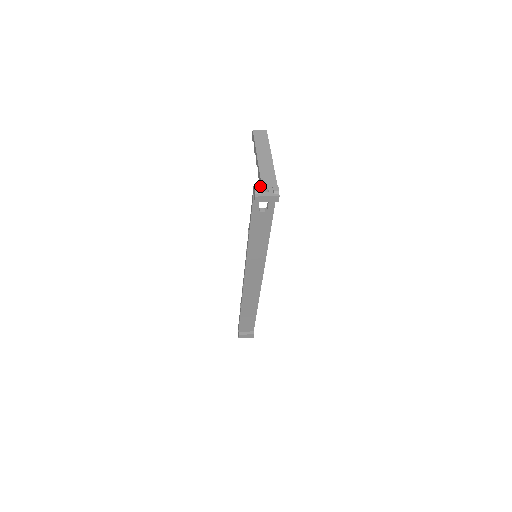
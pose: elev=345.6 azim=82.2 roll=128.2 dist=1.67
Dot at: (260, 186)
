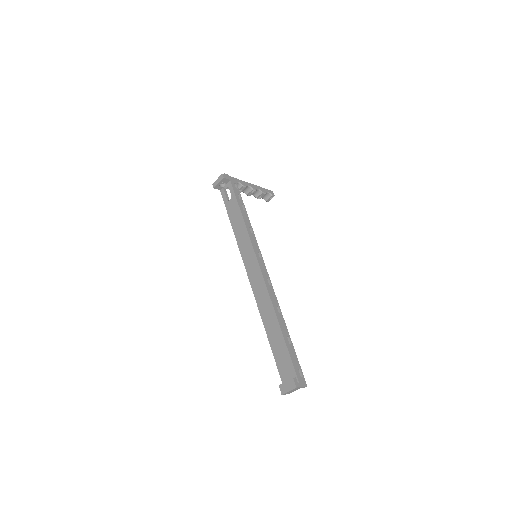
Dot at: (222, 184)
